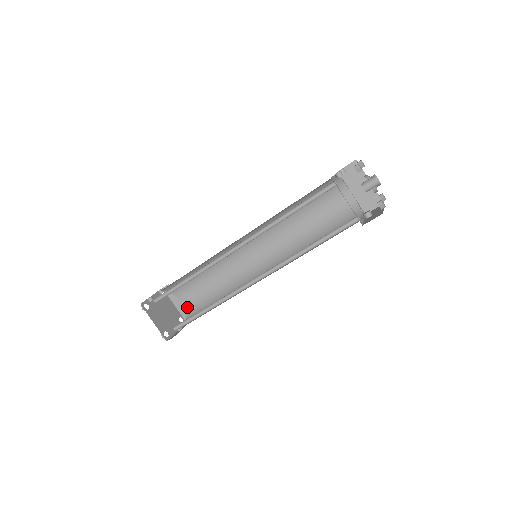
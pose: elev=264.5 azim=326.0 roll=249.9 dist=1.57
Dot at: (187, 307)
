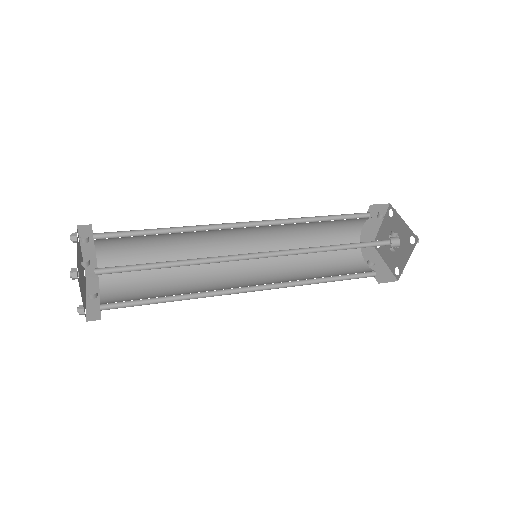
Dot at: (104, 261)
